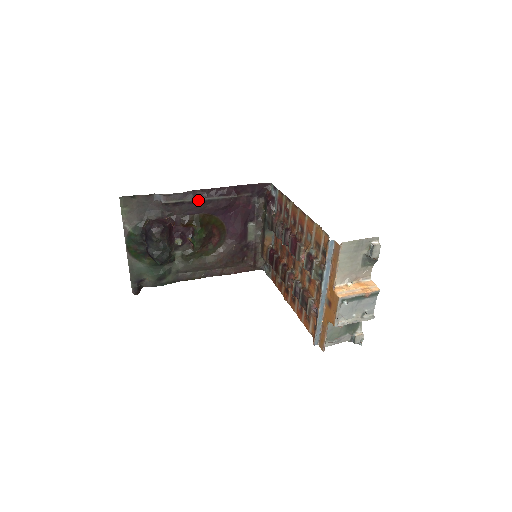
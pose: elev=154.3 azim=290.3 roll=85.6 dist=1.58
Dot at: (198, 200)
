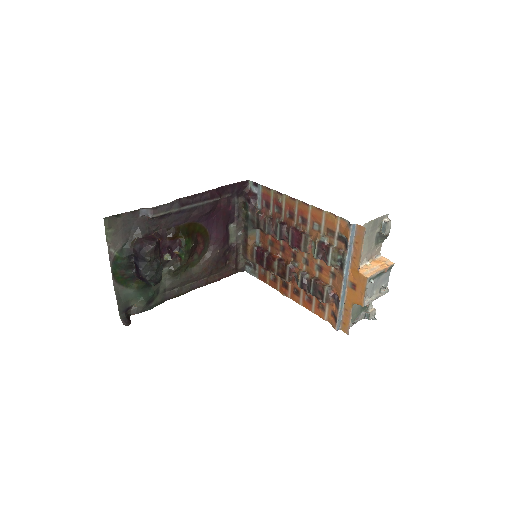
Dot at: (184, 208)
